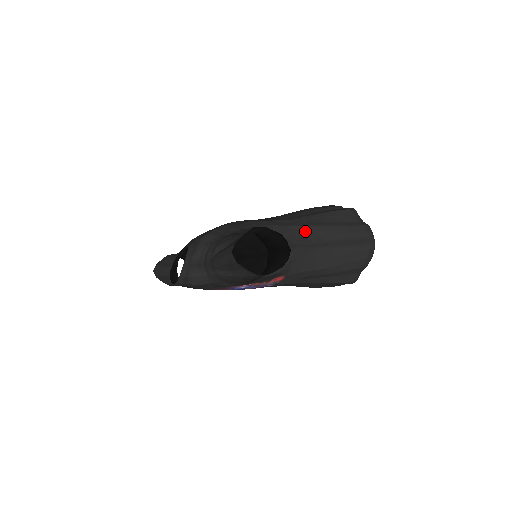
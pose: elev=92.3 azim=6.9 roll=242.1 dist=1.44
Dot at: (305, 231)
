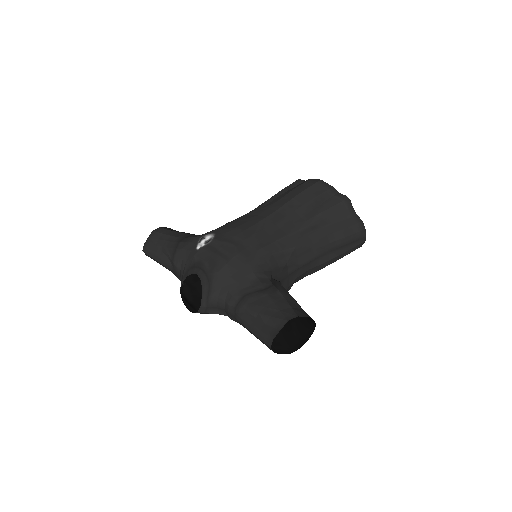
Dot at: (308, 246)
